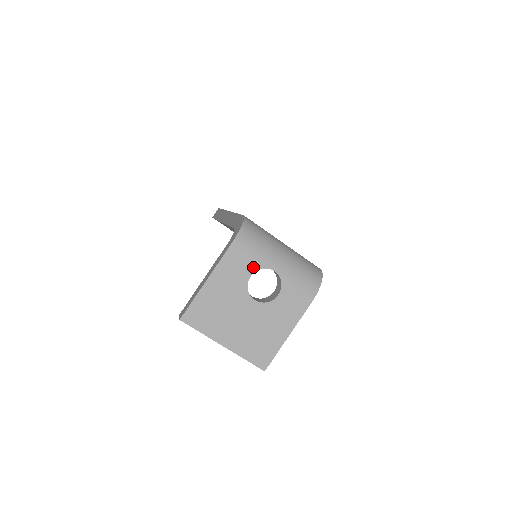
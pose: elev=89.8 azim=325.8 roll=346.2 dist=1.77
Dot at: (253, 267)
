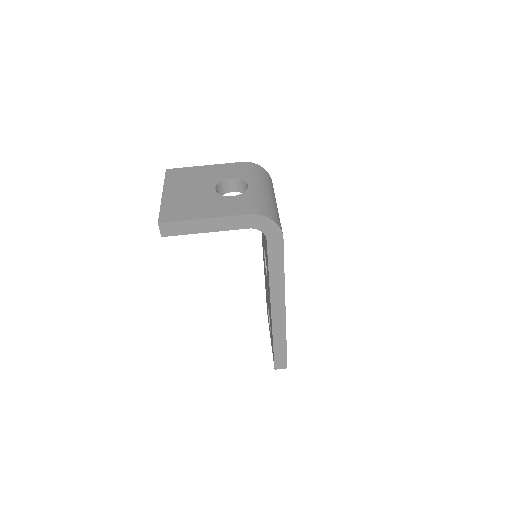
Dot at: (239, 176)
